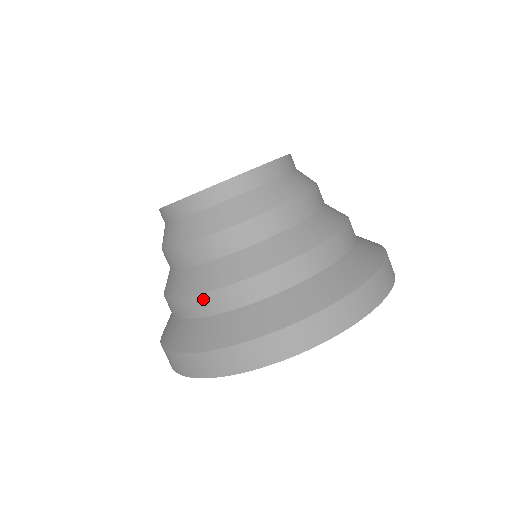
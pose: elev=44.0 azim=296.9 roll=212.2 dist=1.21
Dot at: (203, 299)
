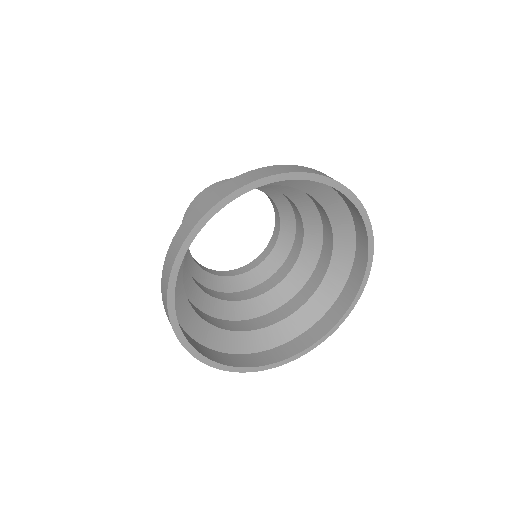
Dot at: occluded
